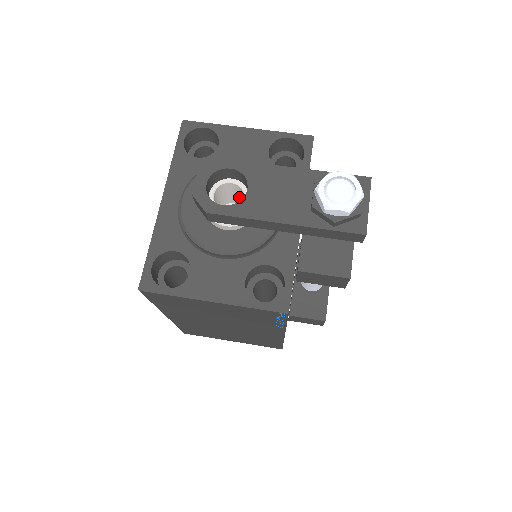
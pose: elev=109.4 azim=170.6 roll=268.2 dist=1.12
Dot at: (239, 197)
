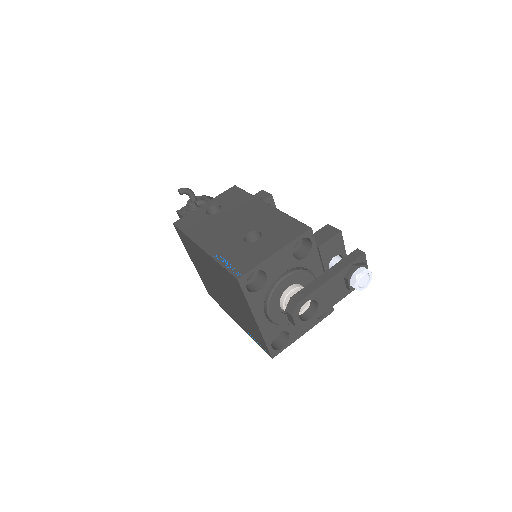
Dot at: occluded
